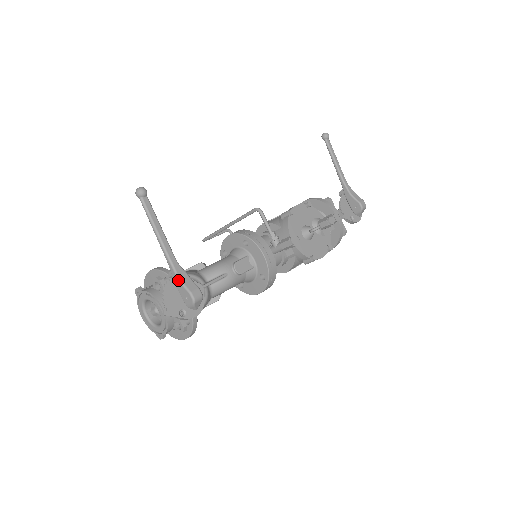
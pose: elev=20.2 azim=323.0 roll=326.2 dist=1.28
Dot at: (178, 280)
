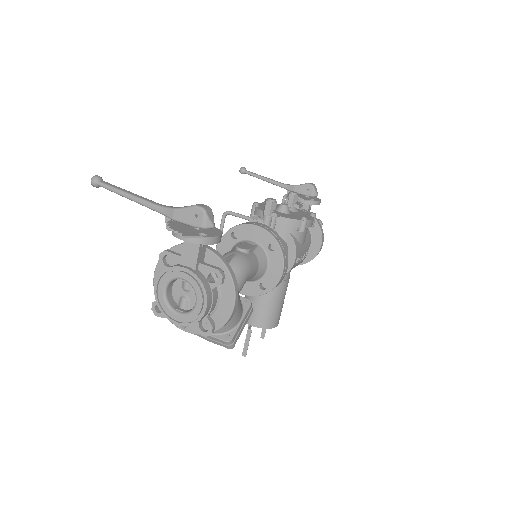
Dot at: (176, 210)
